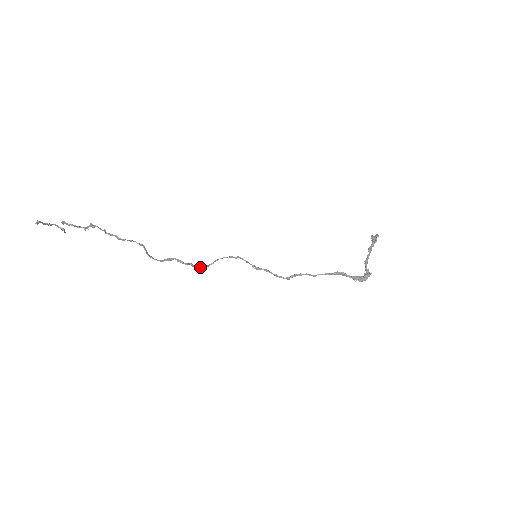
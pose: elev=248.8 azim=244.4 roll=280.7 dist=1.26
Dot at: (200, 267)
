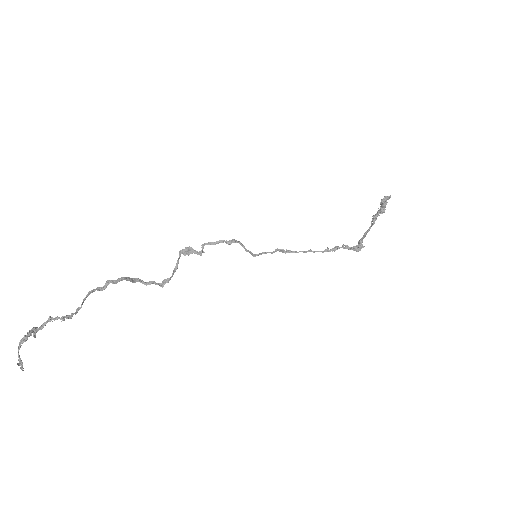
Dot at: (188, 254)
